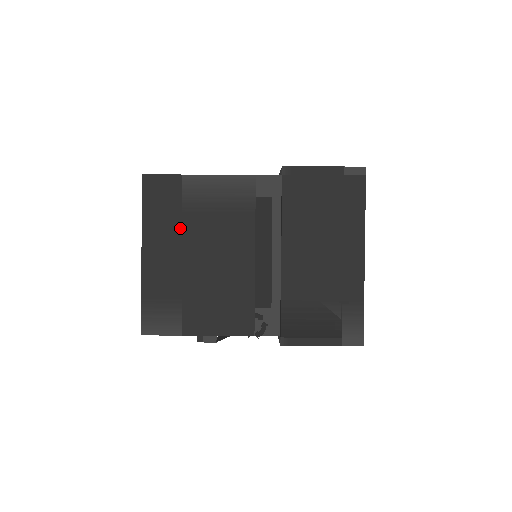
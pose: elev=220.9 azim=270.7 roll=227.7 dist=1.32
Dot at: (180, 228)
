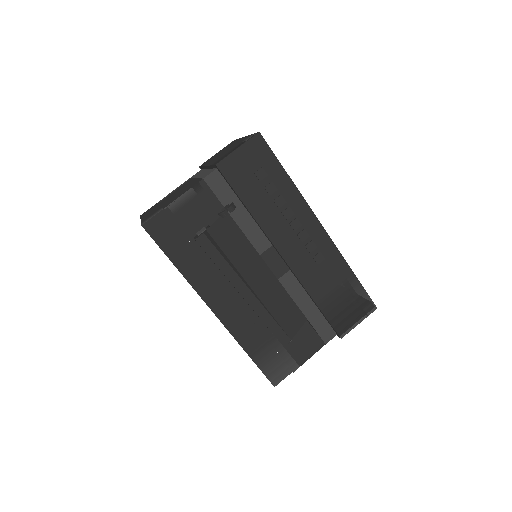
Dot at: occluded
